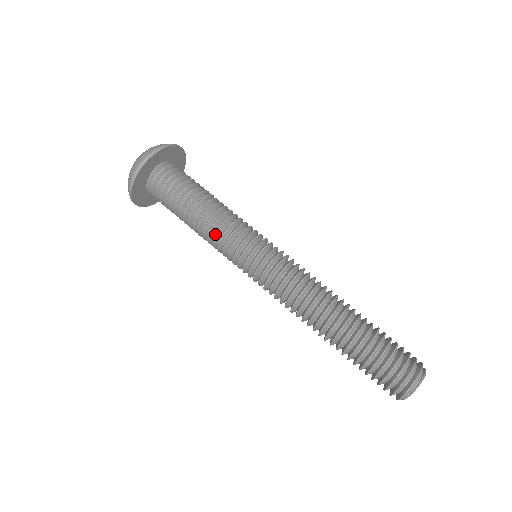
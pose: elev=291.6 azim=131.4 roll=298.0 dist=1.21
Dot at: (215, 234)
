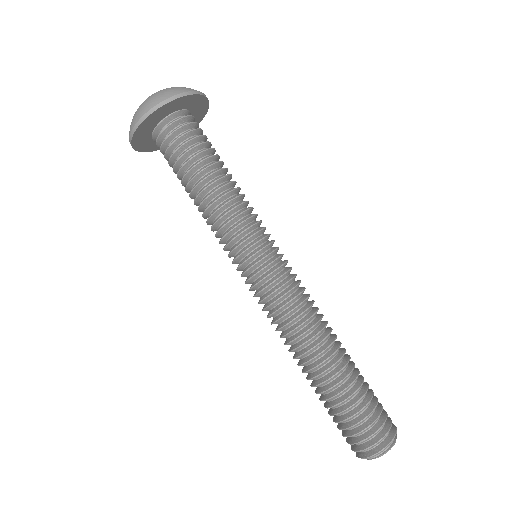
Dot at: (217, 220)
